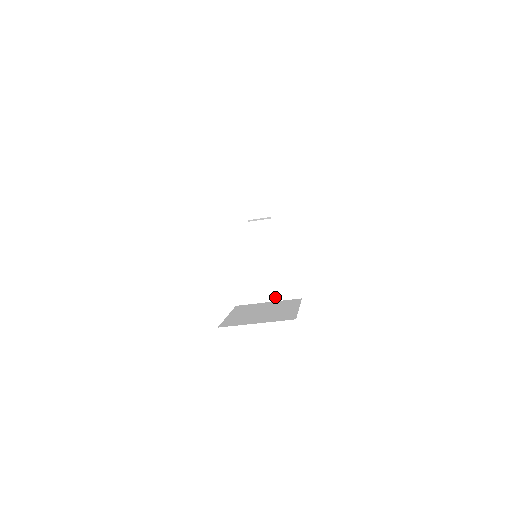
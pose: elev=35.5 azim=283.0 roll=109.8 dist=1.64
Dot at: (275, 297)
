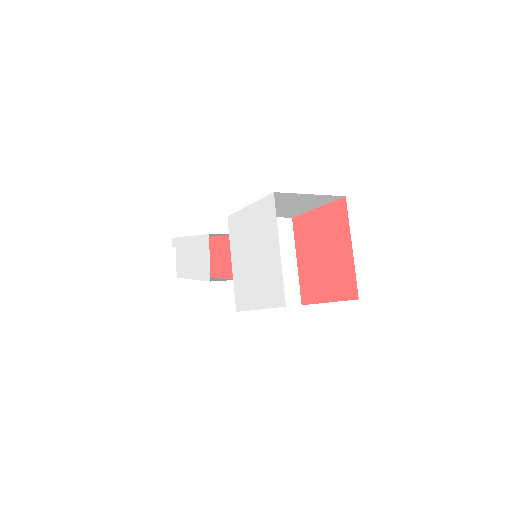
Dot at: occluded
